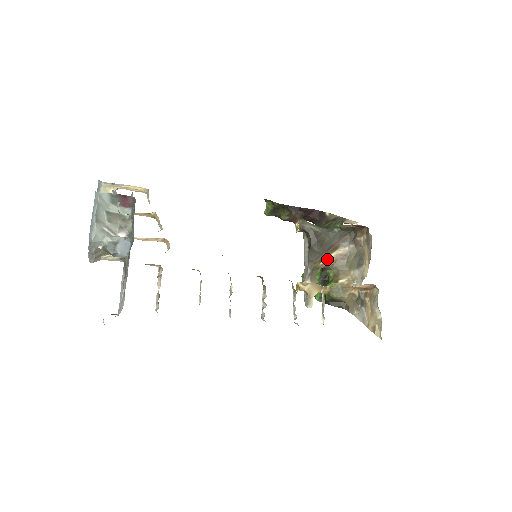
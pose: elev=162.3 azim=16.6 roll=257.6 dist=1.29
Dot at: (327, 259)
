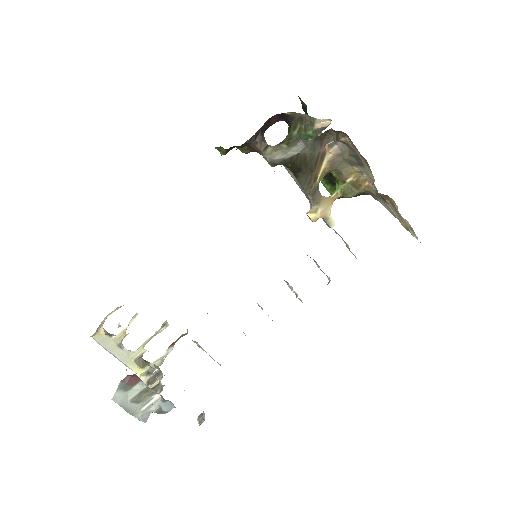
Dot at: (321, 172)
